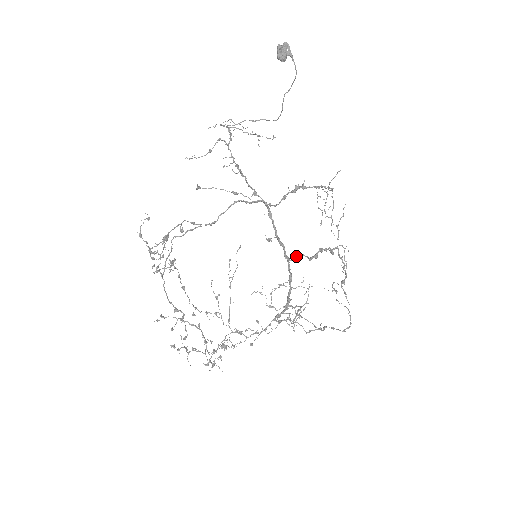
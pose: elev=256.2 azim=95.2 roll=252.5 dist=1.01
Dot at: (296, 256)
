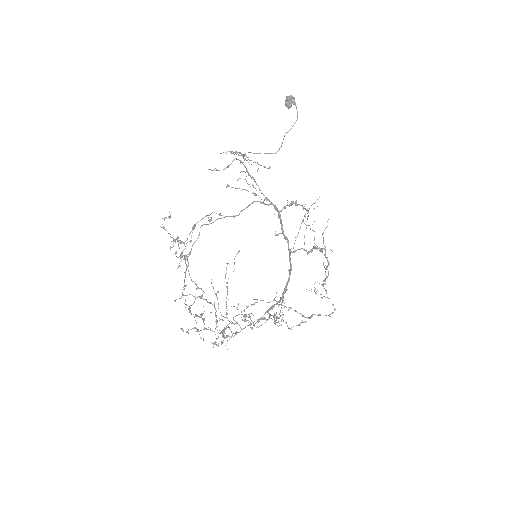
Dot at: (297, 249)
